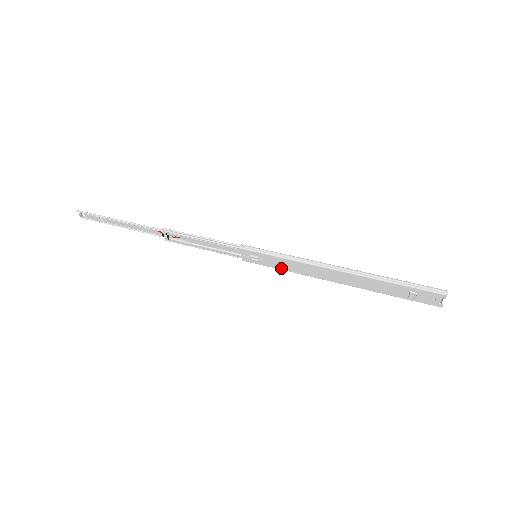
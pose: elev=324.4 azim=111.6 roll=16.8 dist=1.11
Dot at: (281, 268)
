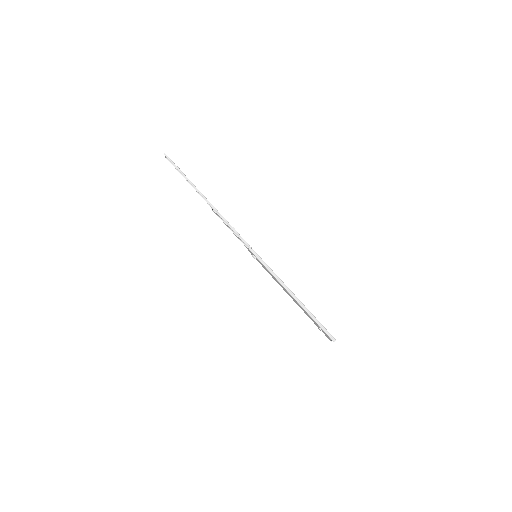
Dot at: (266, 270)
